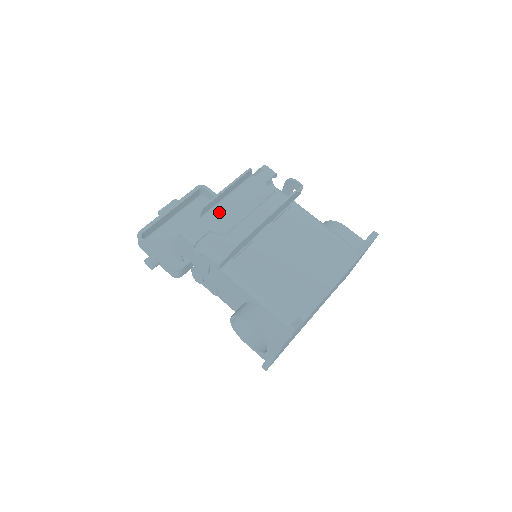
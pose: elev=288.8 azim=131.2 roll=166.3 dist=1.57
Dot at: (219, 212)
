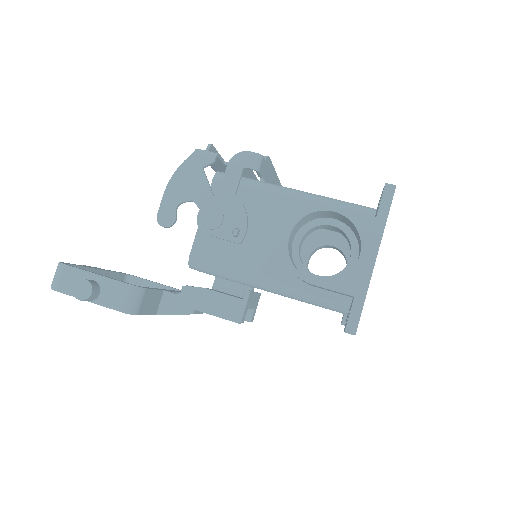
Dot at: occluded
